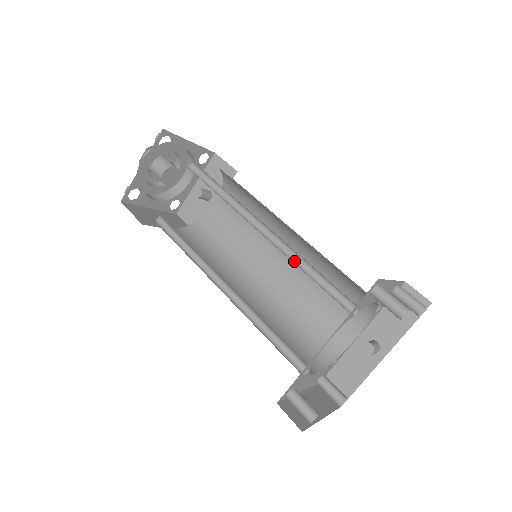
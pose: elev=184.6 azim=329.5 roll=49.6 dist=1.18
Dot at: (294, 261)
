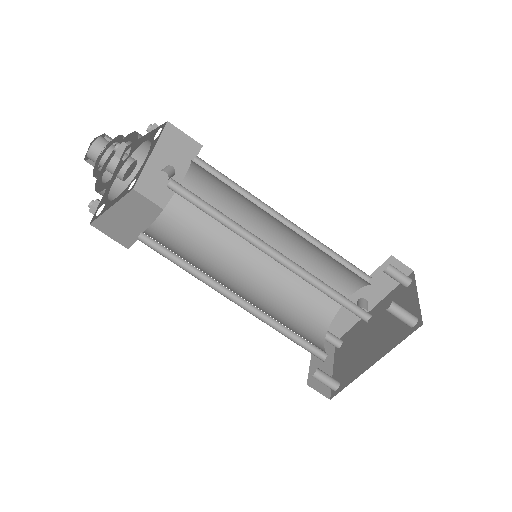
Dot at: (309, 280)
